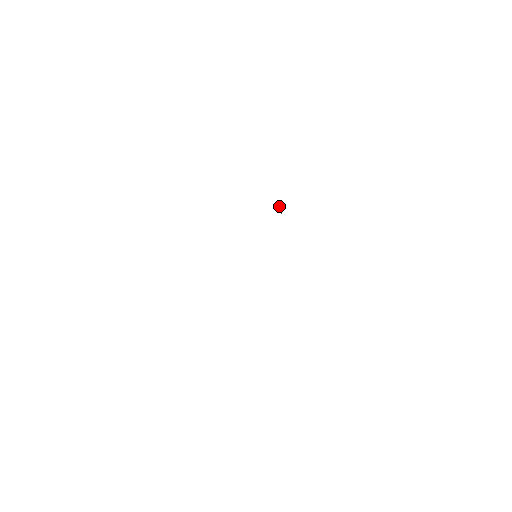
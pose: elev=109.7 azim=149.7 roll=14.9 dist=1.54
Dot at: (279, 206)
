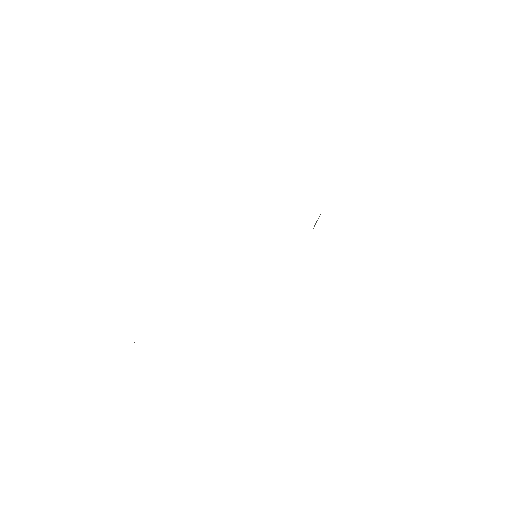
Dot at: occluded
